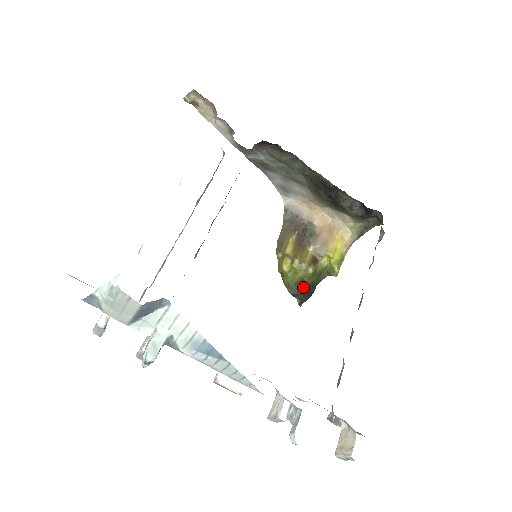
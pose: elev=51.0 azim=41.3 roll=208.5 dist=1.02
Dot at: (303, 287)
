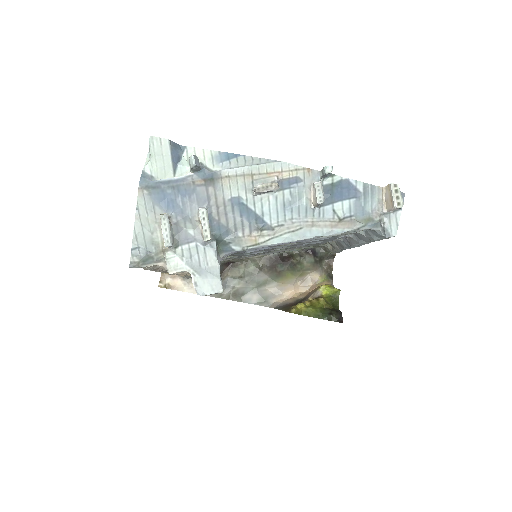
Dot at: (329, 311)
